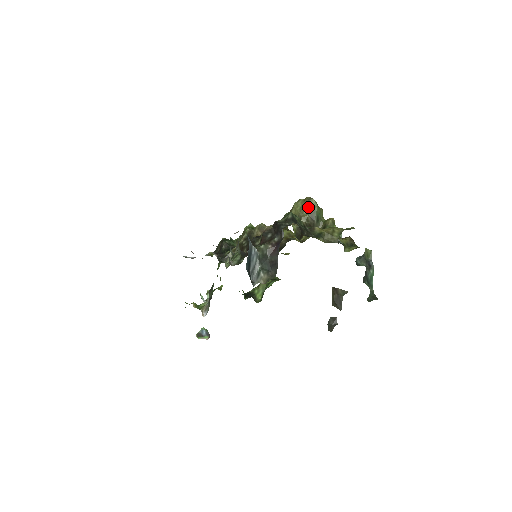
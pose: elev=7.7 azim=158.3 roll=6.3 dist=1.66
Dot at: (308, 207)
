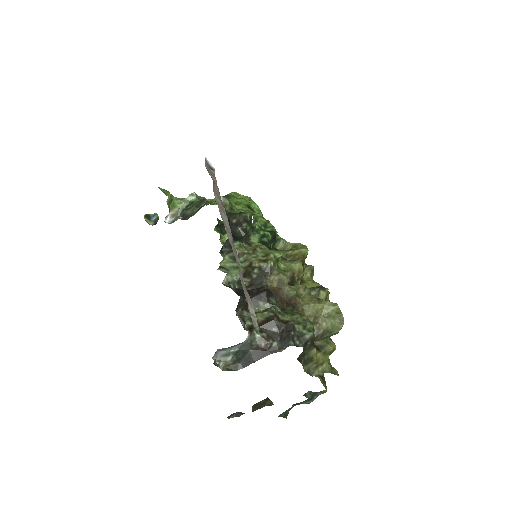
Dot at: (332, 324)
